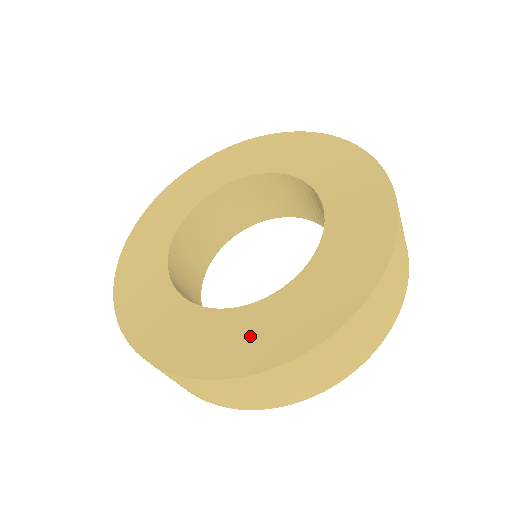
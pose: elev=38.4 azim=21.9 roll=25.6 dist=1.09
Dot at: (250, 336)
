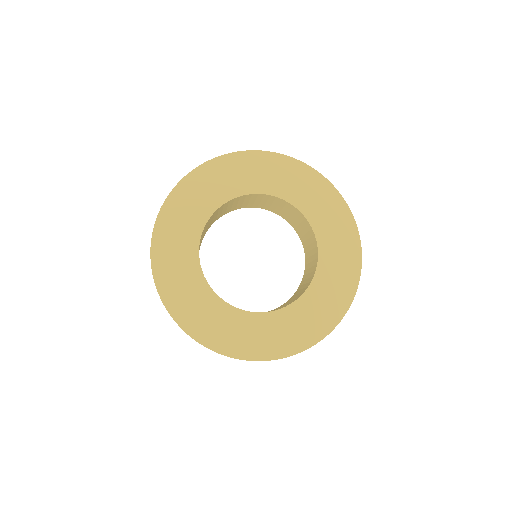
Dot at: (316, 312)
